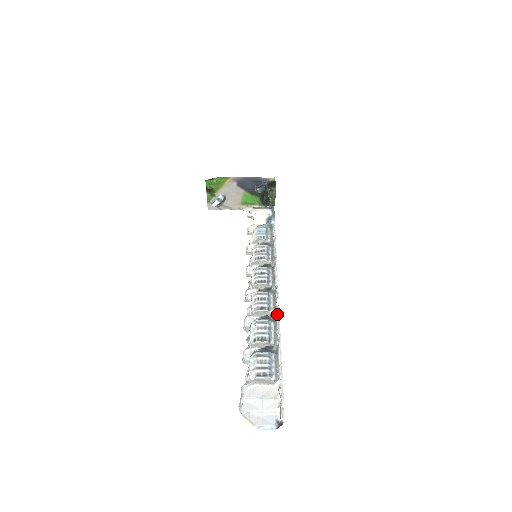
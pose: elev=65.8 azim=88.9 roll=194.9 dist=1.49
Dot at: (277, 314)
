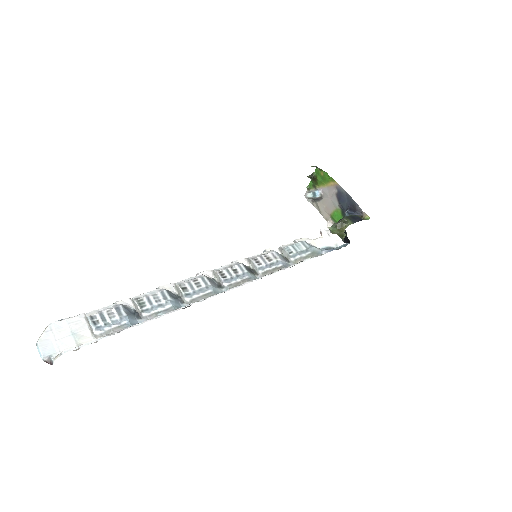
Dot at: (187, 305)
